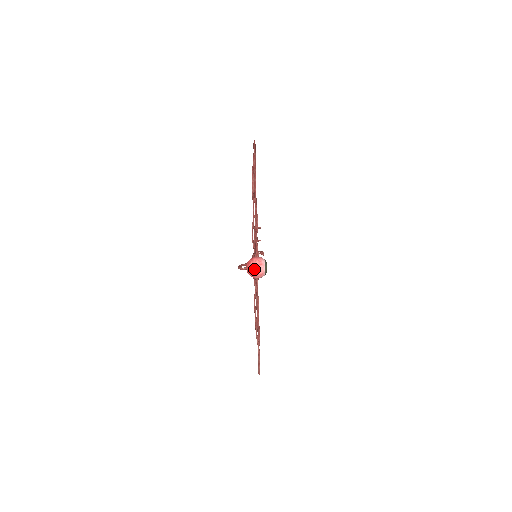
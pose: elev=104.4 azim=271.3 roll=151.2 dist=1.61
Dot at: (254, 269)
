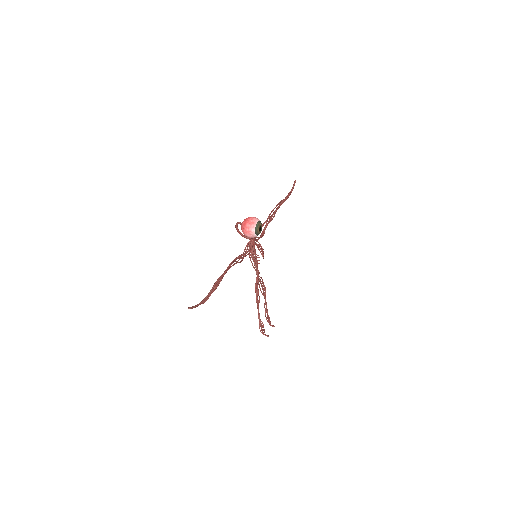
Dot at: (249, 217)
